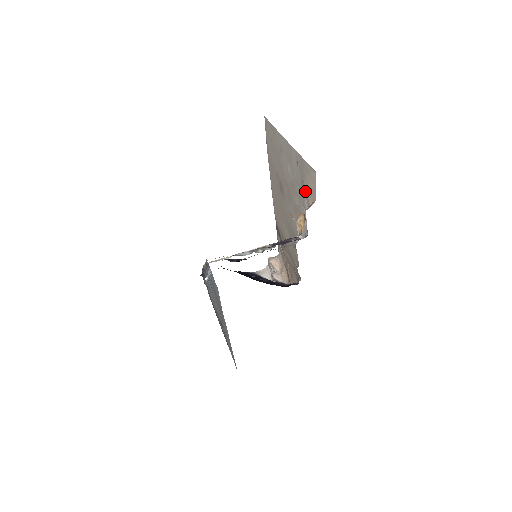
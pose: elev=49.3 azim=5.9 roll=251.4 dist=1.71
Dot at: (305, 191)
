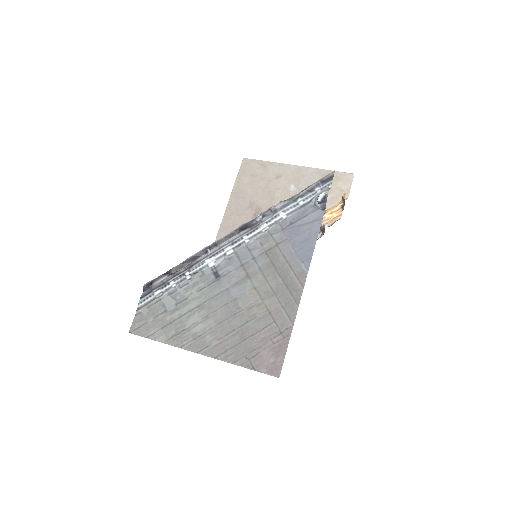
Dot at: occluded
